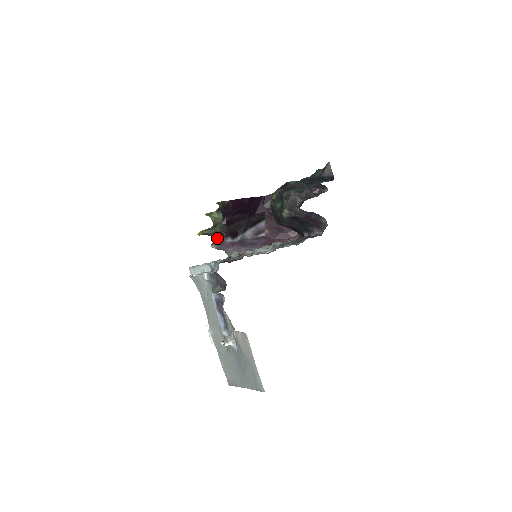
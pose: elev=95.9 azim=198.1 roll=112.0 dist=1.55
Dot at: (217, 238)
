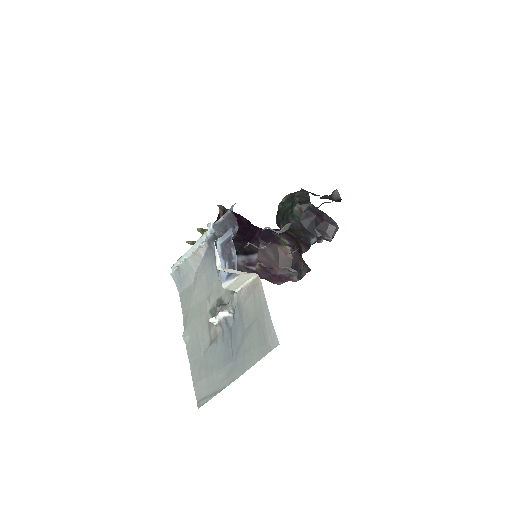
Dot at: occluded
